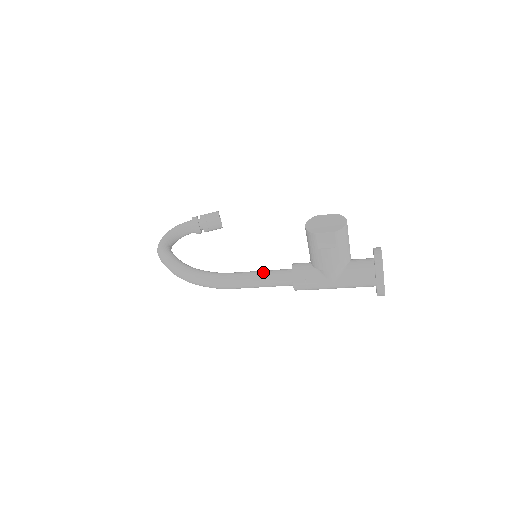
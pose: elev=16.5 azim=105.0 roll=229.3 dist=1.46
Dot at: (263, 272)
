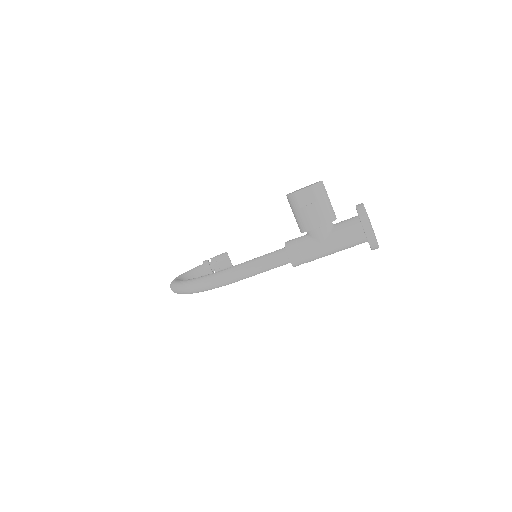
Dot at: (260, 256)
